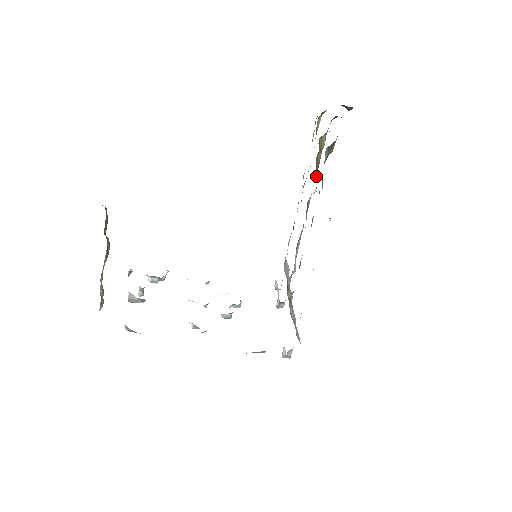
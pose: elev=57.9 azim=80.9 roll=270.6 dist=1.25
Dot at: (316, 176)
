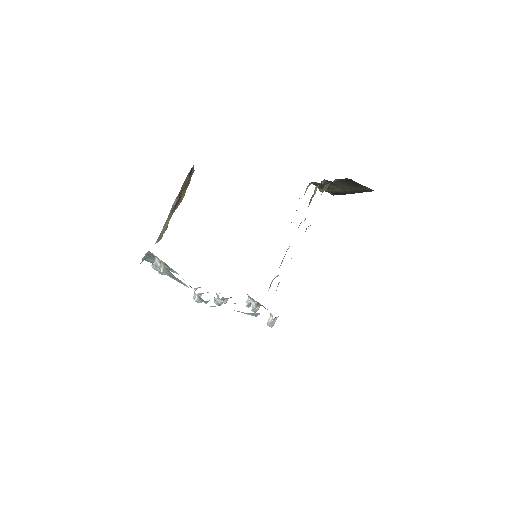
Dot at: occluded
